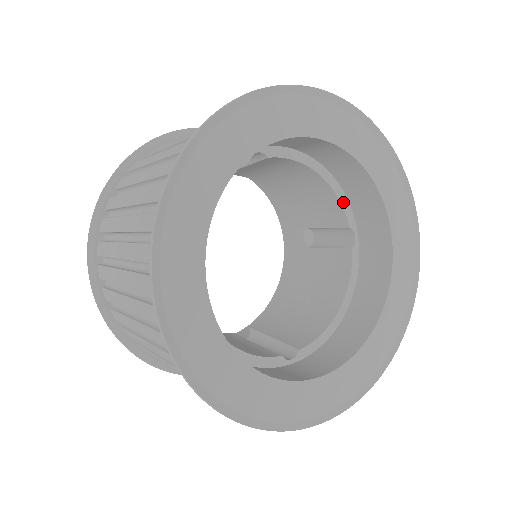
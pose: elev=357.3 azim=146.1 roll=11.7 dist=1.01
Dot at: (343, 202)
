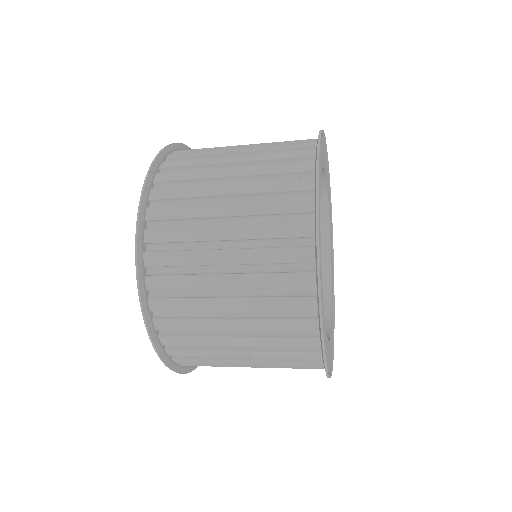
Dot at: occluded
